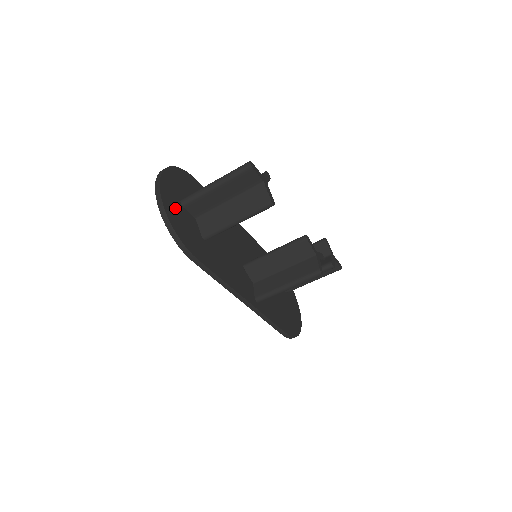
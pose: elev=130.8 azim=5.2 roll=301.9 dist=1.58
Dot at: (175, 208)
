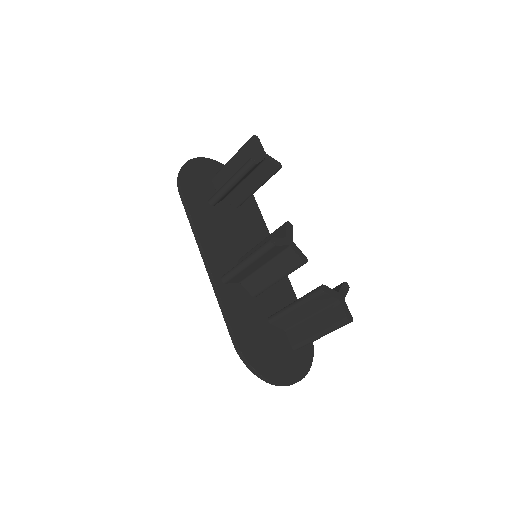
Dot at: (202, 172)
